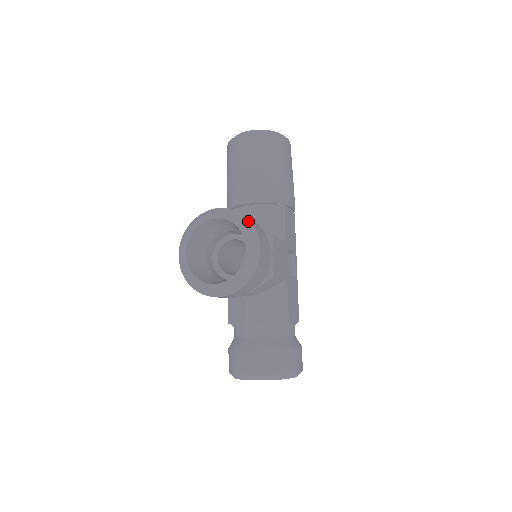
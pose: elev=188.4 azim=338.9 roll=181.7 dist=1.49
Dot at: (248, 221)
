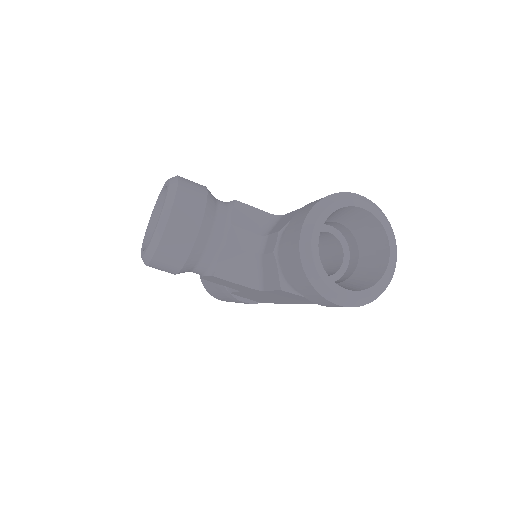
Dot at: occluded
